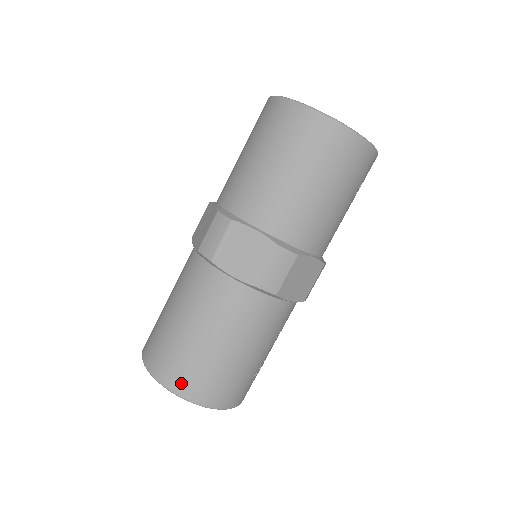
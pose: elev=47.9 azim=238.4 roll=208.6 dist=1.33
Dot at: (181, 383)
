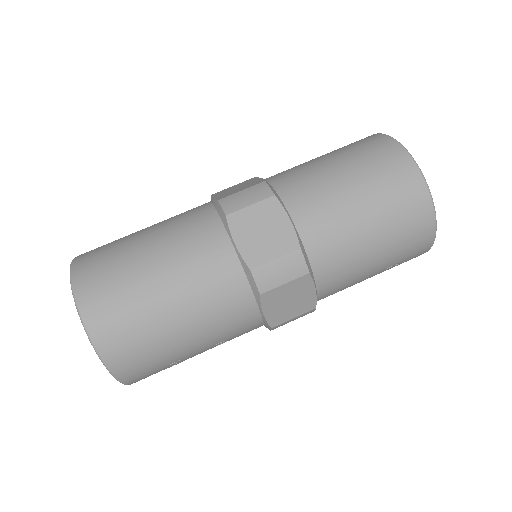
Dot at: (96, 308)
